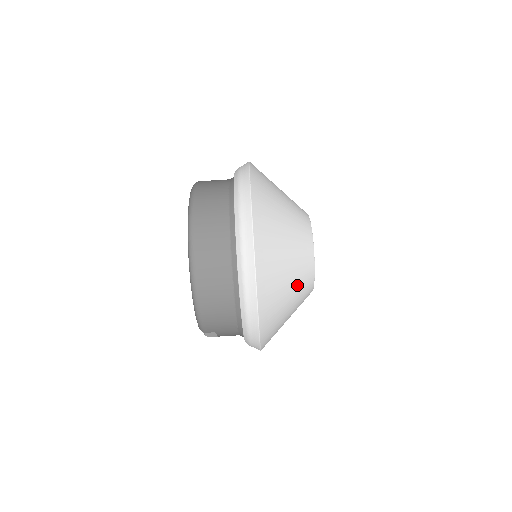
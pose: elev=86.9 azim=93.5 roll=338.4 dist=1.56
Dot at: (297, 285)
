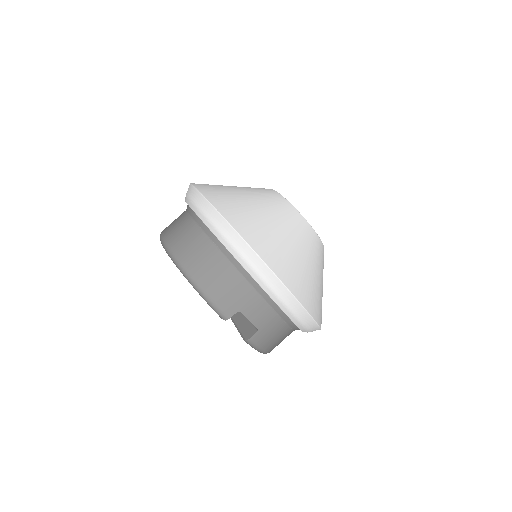
Dot at: (277, 215)
